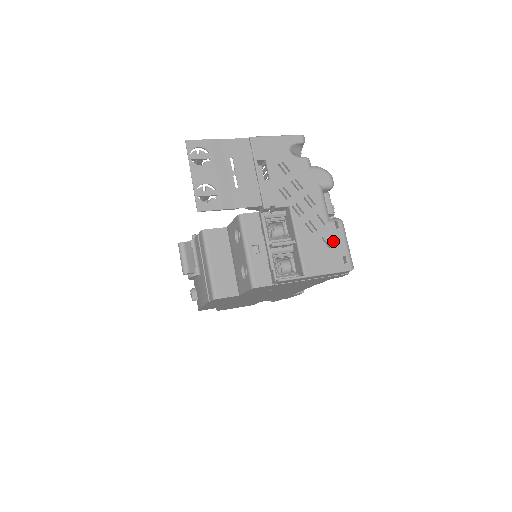
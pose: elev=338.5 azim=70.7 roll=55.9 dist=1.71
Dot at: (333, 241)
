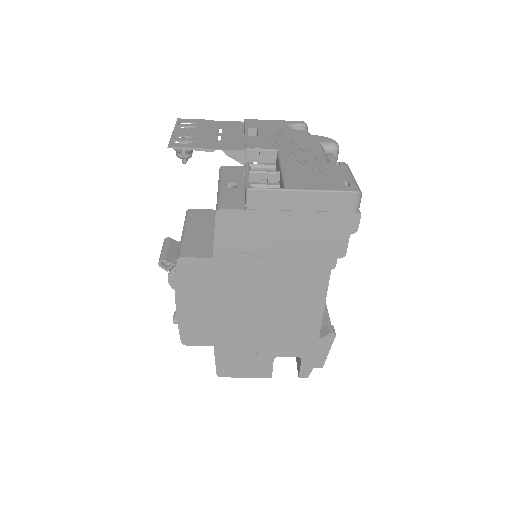
Dot at: (331, 172)
